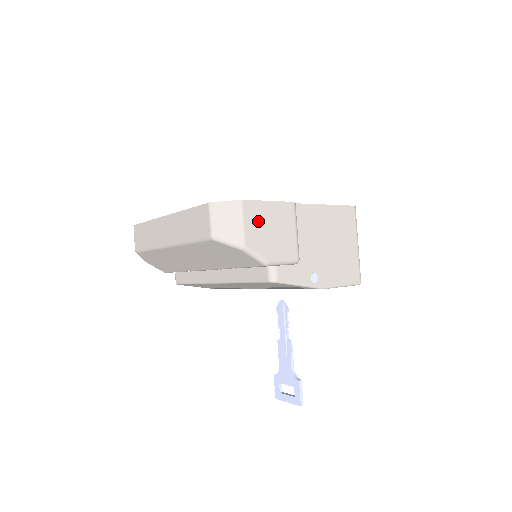
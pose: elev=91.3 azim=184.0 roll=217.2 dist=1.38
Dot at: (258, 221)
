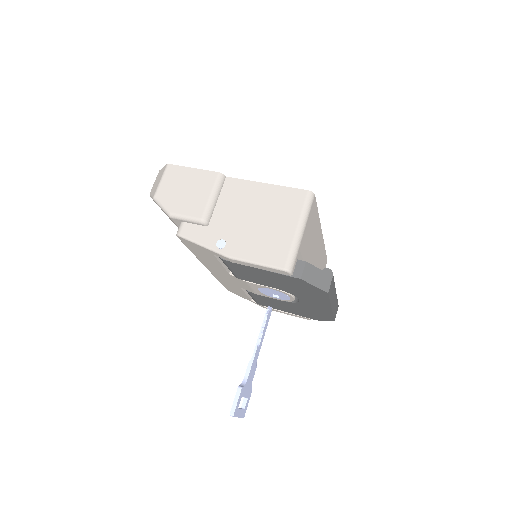
Dot at: (175, 181)
